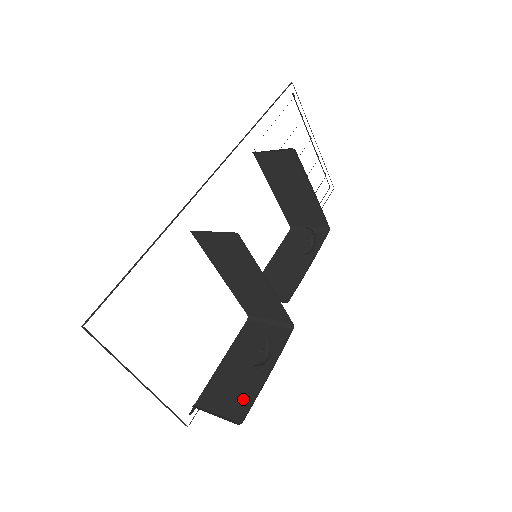
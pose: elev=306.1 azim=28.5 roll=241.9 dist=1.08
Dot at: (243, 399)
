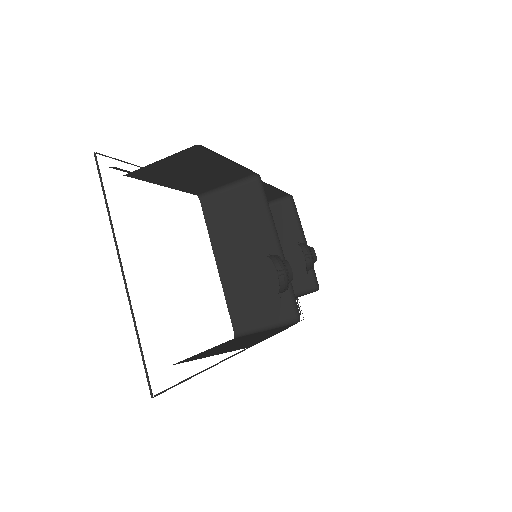
Dot at: (248, 344)
